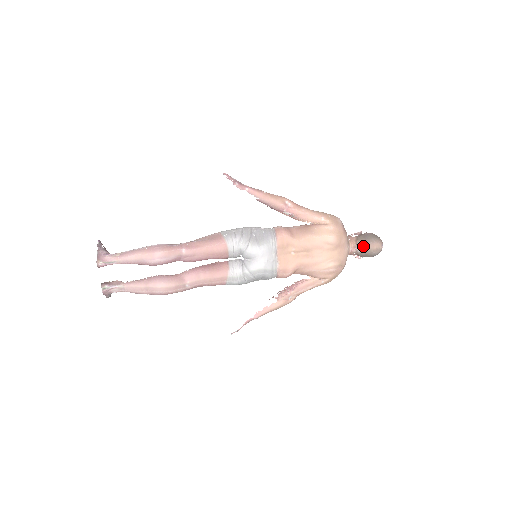
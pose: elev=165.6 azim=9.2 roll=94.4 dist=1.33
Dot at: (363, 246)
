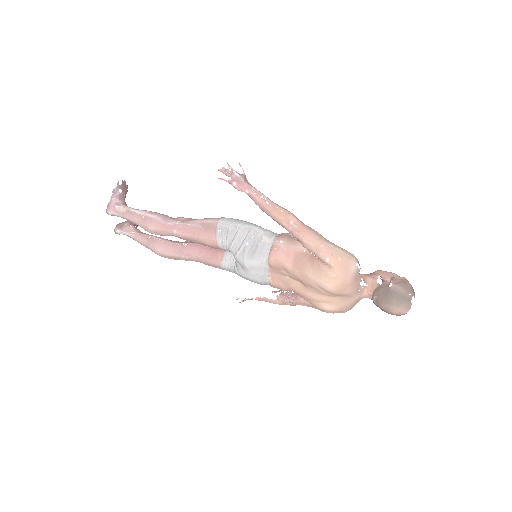
Dot at: (378, 302)
